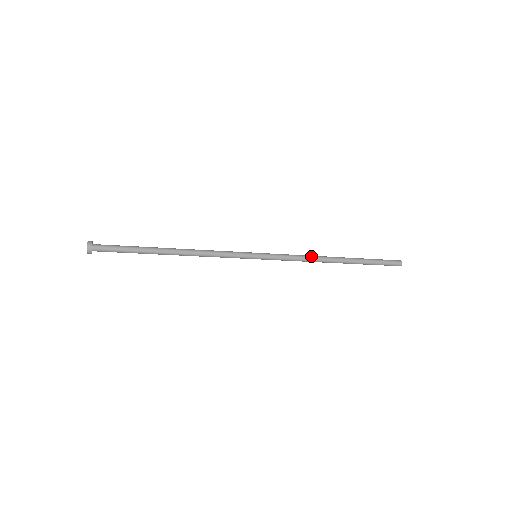
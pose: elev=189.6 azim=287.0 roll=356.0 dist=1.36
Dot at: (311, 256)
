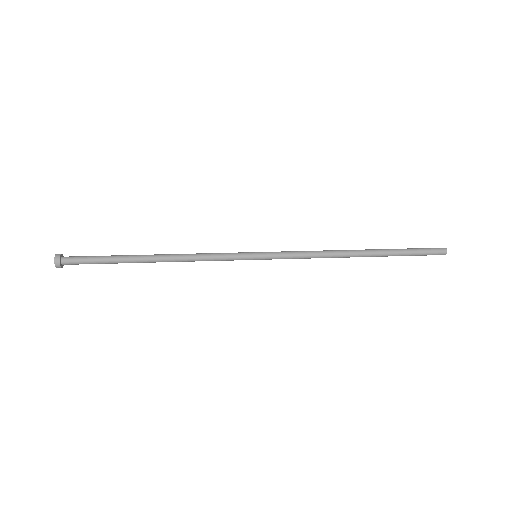
Dot at: (326, 255)
